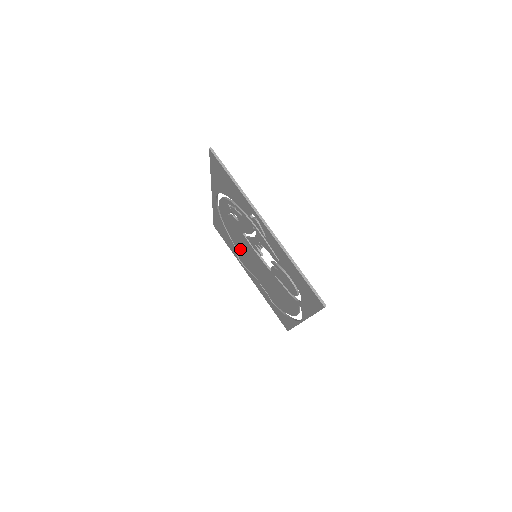
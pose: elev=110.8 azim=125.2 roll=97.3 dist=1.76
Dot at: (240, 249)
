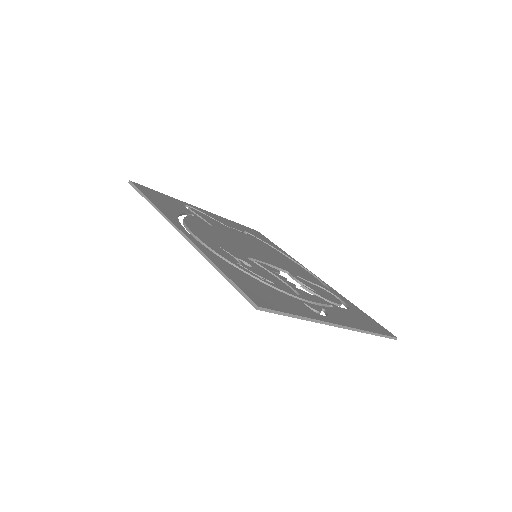
Dot at: occluded
